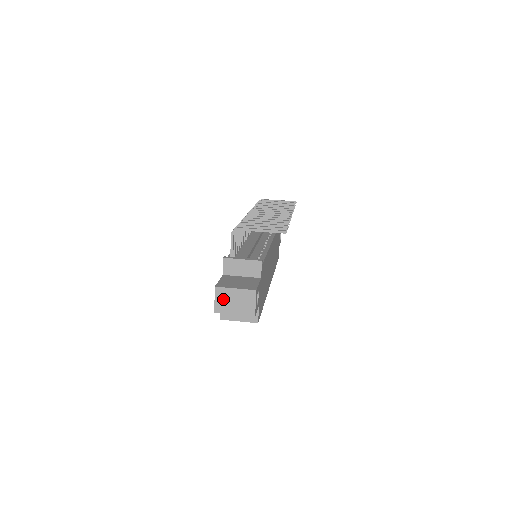
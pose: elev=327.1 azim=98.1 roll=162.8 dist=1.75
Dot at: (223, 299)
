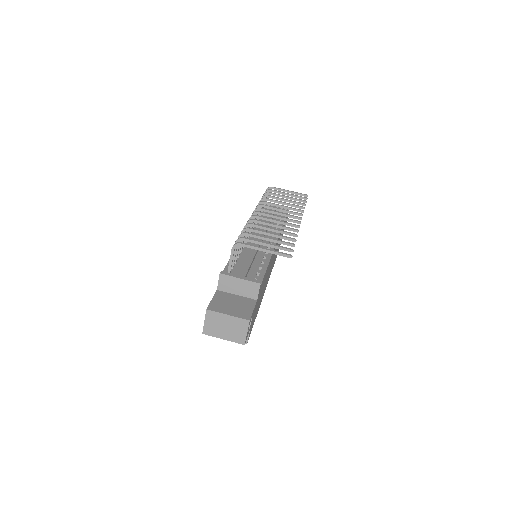
Dot at: (213, 322)
